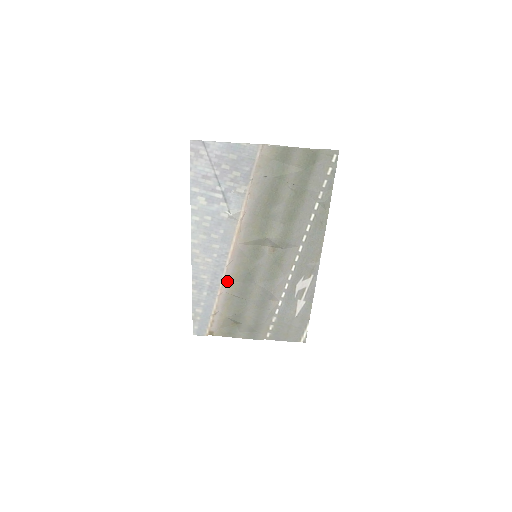
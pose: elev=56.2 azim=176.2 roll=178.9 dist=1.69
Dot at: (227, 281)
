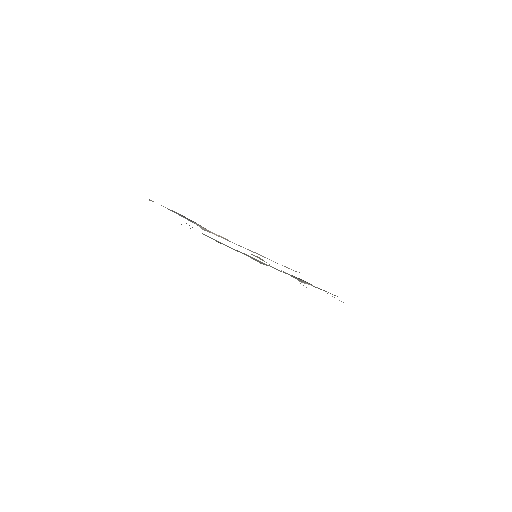
Dot at: occluded
